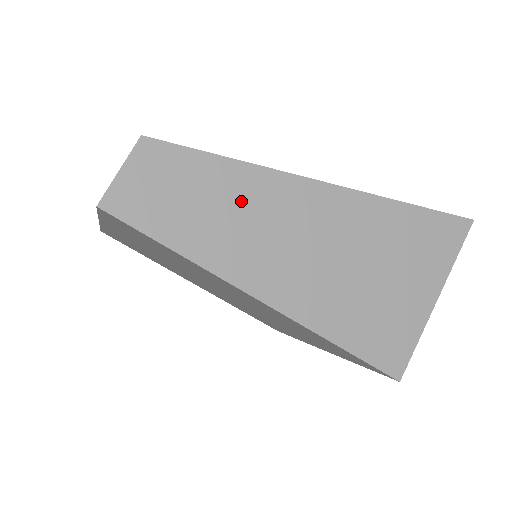
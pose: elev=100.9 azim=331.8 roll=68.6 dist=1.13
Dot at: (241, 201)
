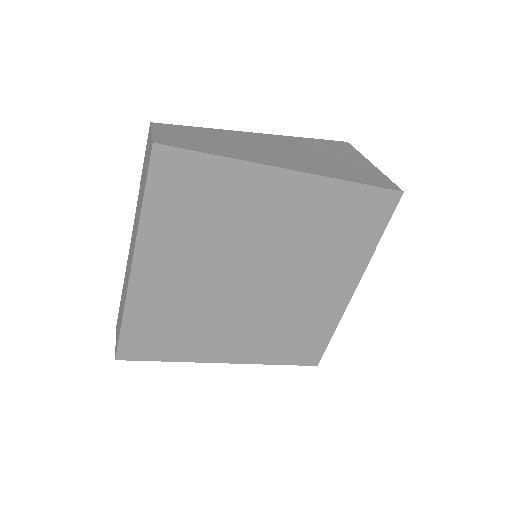
Dot at: (229, 139)
